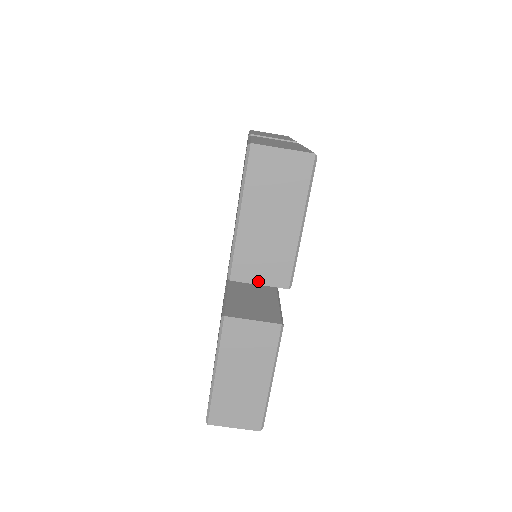
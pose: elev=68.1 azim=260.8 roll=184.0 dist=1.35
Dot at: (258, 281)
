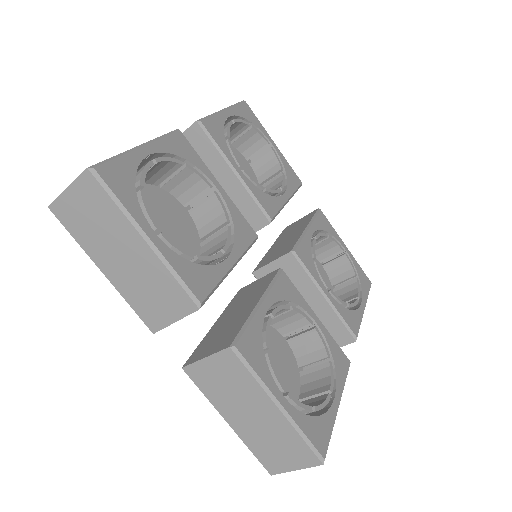
Dot at: (171, 319)
